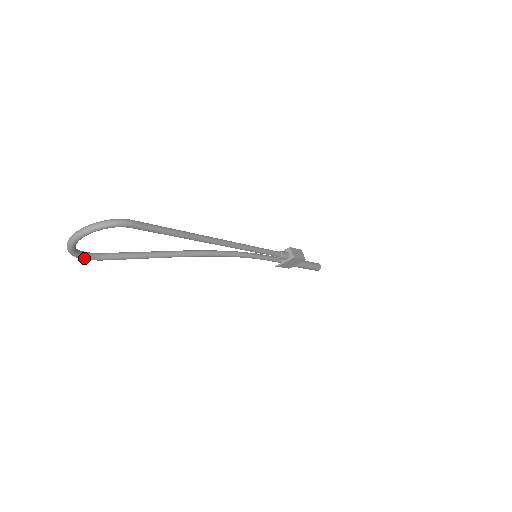
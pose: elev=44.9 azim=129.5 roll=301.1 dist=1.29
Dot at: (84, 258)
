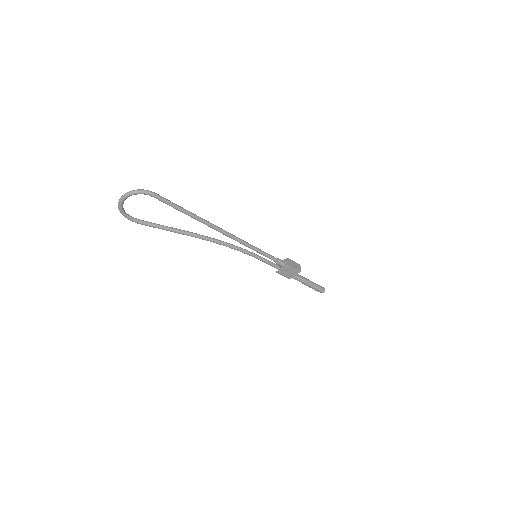
Dot at: (128, 218)
